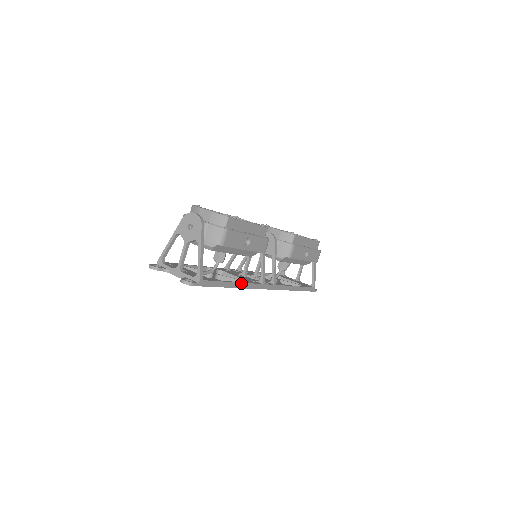
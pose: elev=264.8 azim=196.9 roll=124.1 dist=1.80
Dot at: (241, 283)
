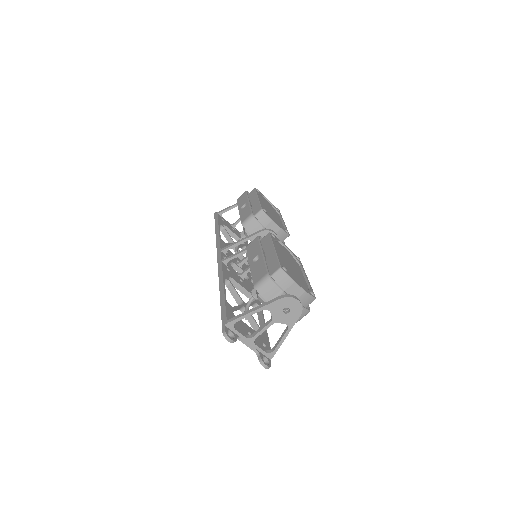
Dot at: (263, 314)
